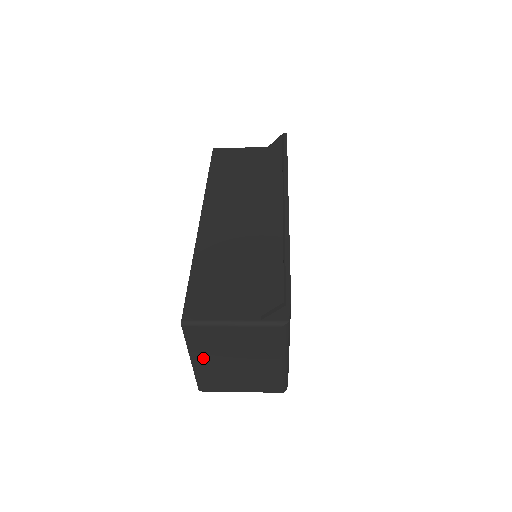
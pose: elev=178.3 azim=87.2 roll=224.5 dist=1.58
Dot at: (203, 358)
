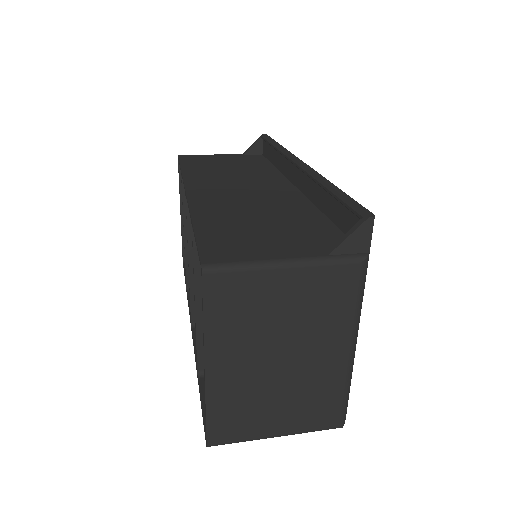
Dot at: (226, 356)
